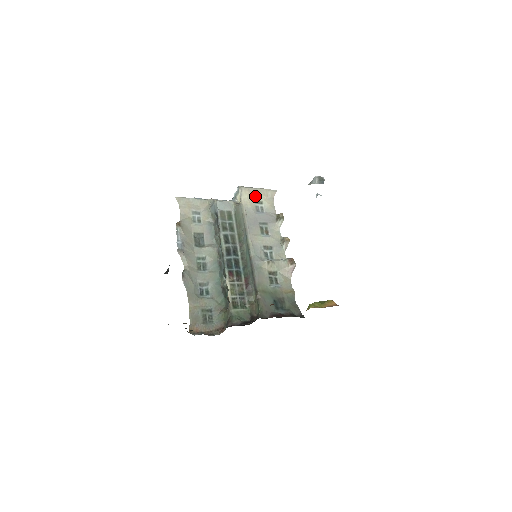
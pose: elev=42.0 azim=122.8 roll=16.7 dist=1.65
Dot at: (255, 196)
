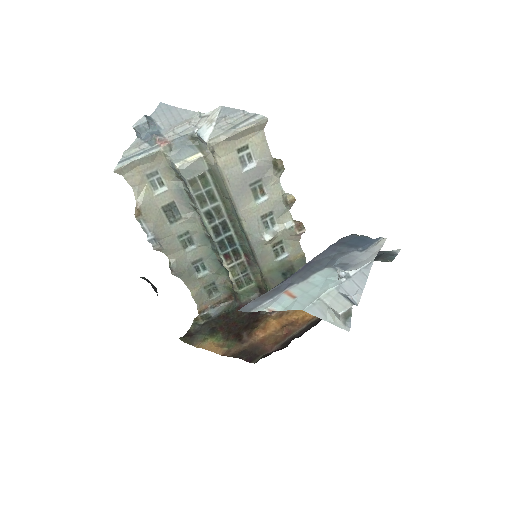
Dot at: (235, 143)
